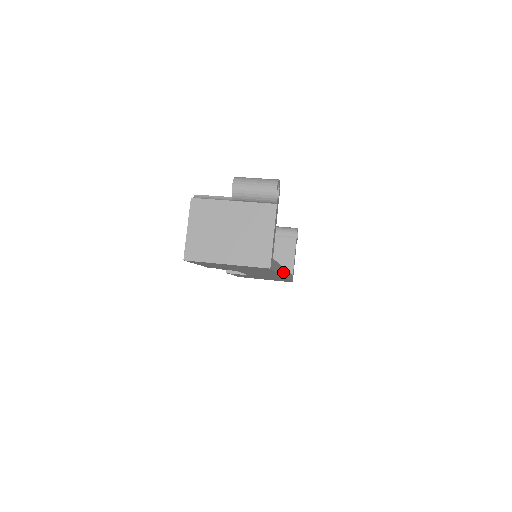
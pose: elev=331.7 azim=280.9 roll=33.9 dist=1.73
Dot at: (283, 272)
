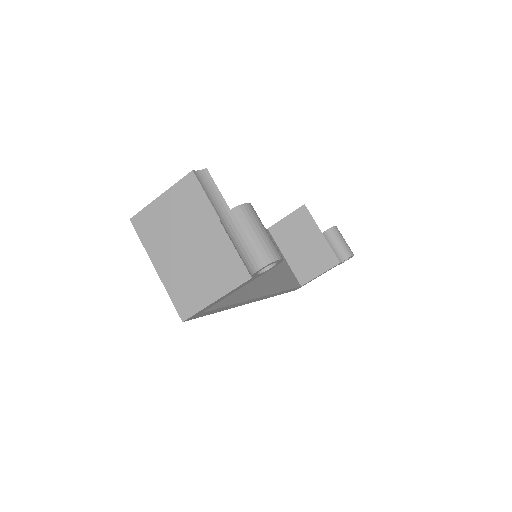
Dot at: (254, 300)
